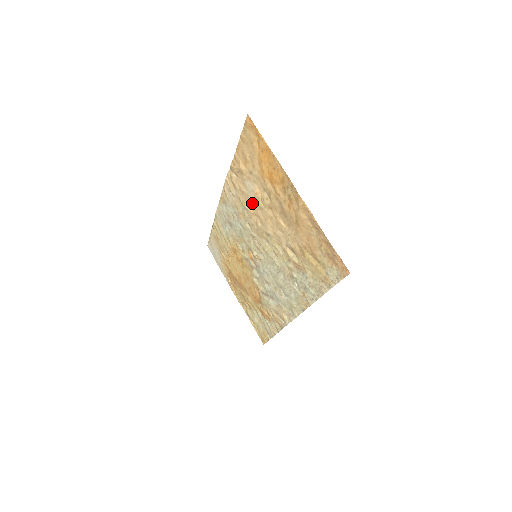
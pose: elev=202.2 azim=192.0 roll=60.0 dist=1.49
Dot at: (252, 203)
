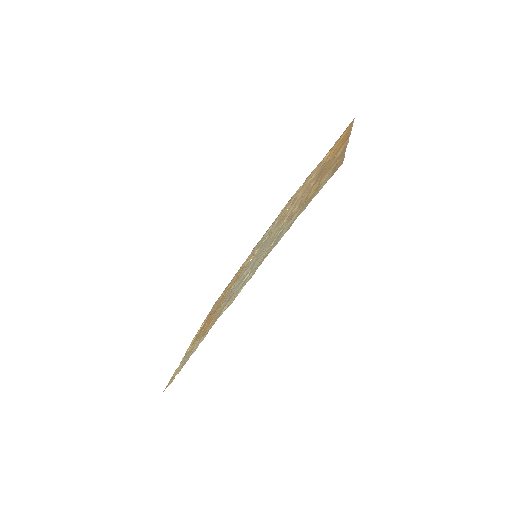
Dot at: occluded
